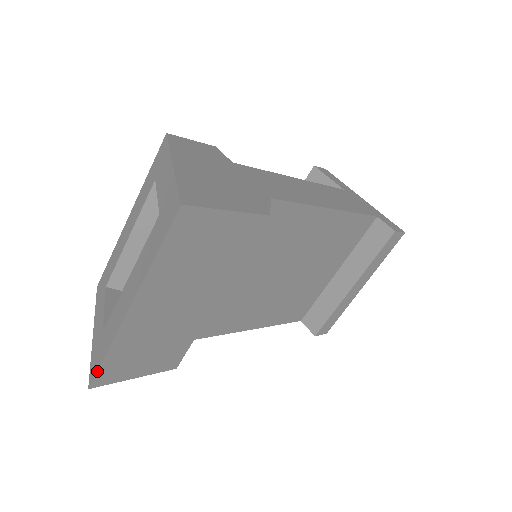
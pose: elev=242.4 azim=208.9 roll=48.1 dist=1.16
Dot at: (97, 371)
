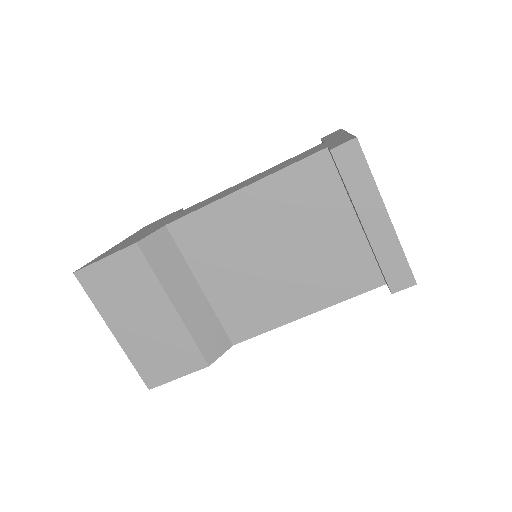
Dot at: (141, 377)
